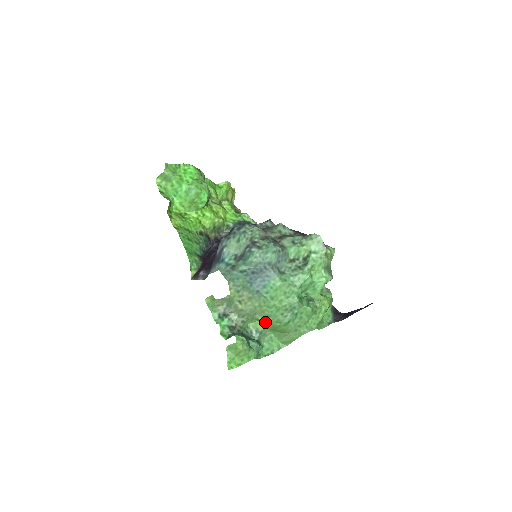
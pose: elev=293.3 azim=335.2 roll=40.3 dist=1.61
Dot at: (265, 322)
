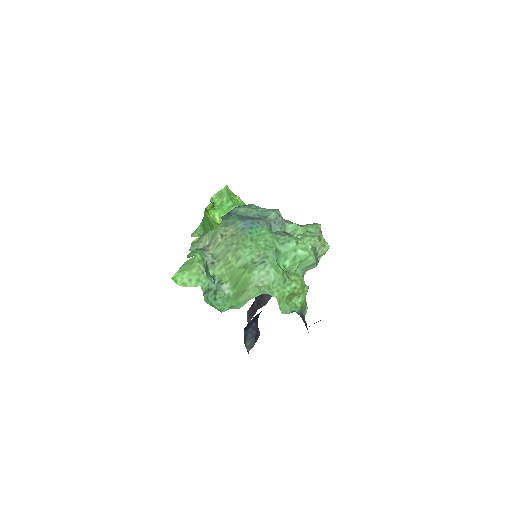
Dot at: (232, 270)
